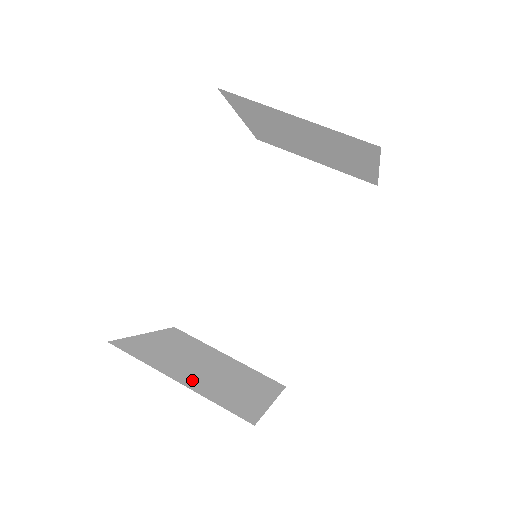
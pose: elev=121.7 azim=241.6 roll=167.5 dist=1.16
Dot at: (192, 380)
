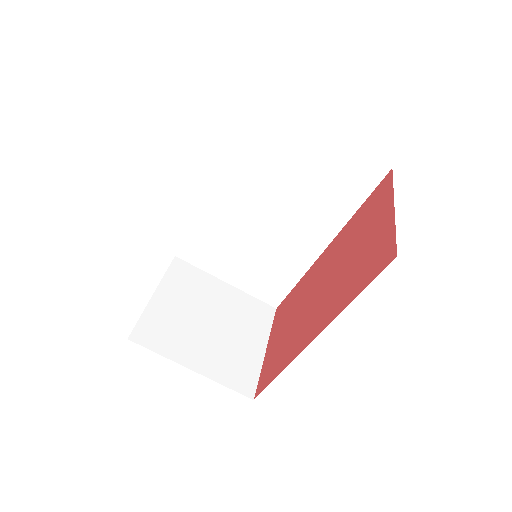
Dot at: (202, 358)
